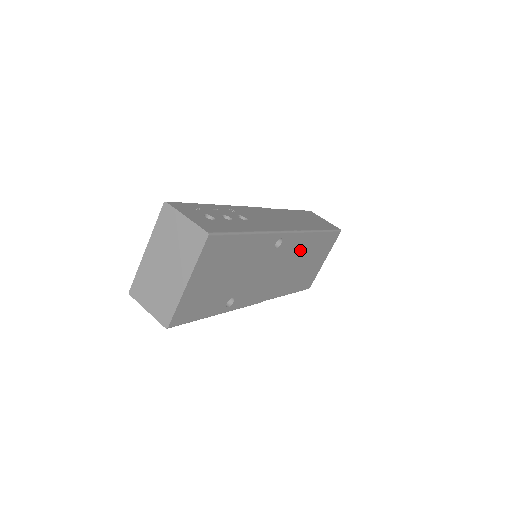
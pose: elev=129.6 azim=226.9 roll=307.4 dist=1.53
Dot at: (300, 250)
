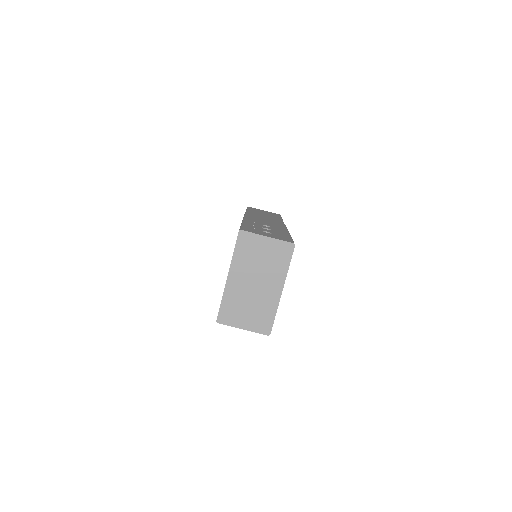
Dot at: occluded
